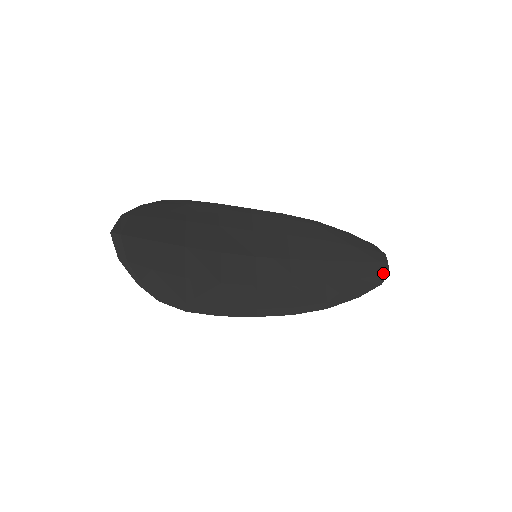
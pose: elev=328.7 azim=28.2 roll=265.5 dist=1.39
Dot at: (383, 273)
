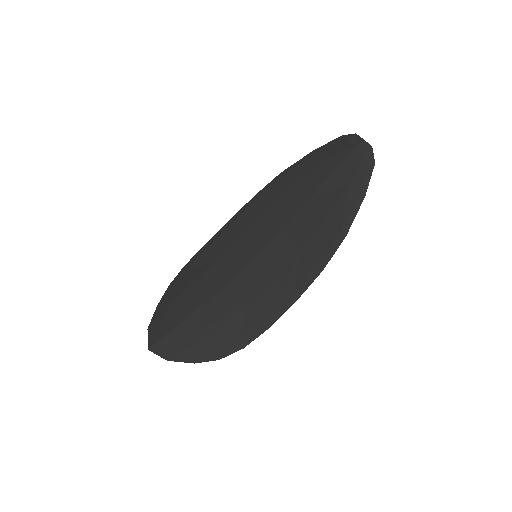
Dot at: (366, 153)
